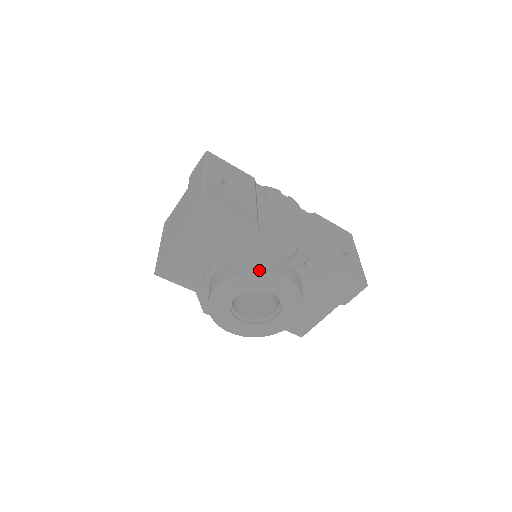
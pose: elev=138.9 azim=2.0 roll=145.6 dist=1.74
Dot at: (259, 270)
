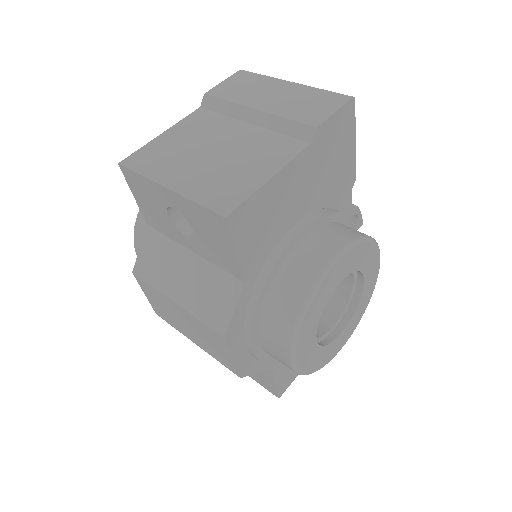
Dot at: occluded
